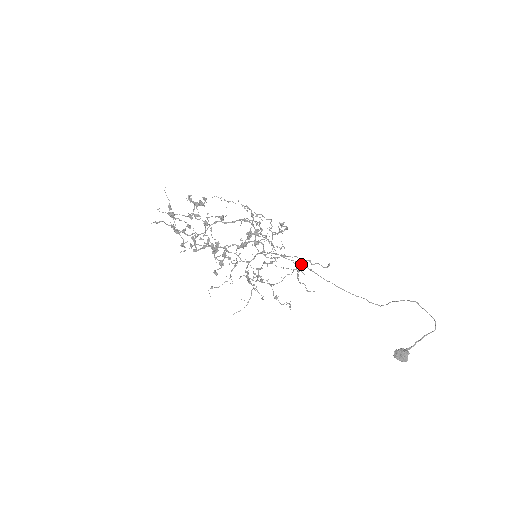
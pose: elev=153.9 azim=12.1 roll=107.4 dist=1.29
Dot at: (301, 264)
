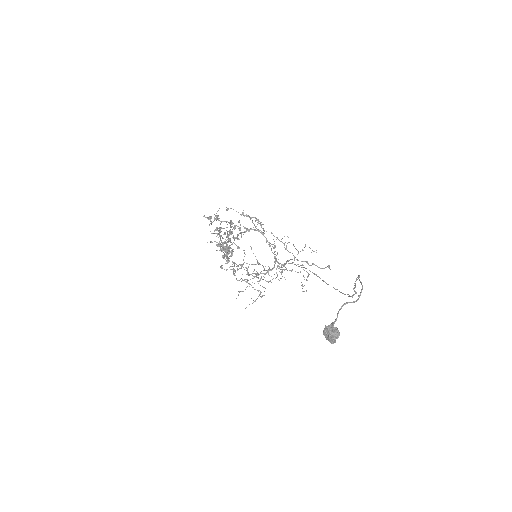
Dot at: occluded
